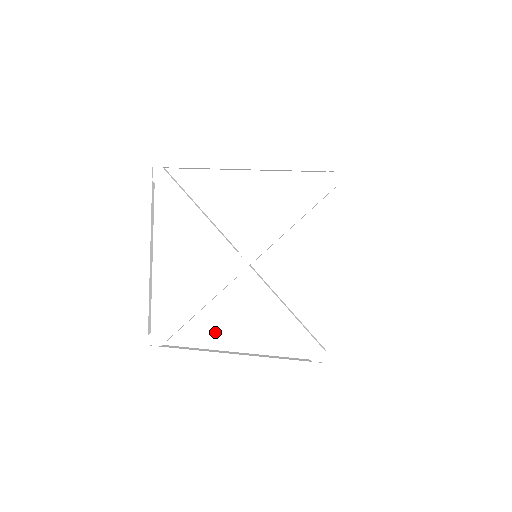
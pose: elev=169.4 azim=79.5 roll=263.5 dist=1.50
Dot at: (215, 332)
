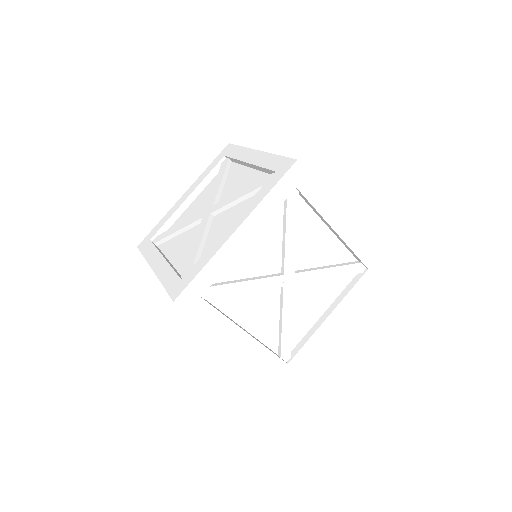
Dot at: occluded
